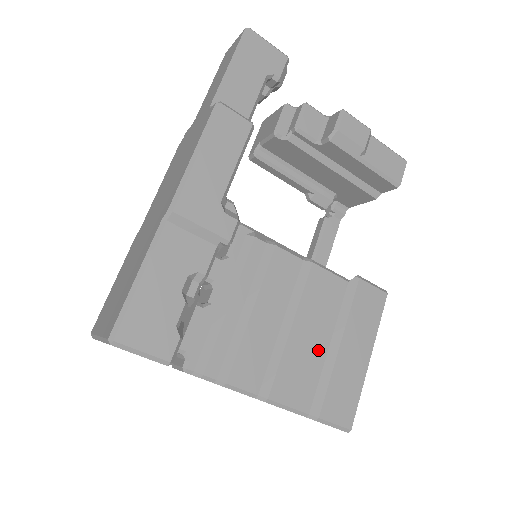
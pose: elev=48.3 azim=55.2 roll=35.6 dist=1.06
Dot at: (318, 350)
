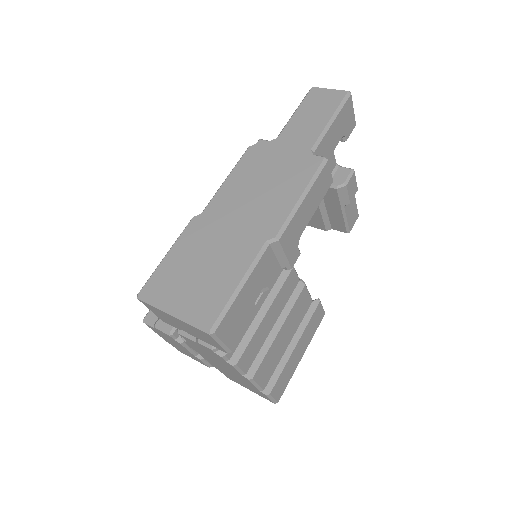
Dot at: (284, 347)
